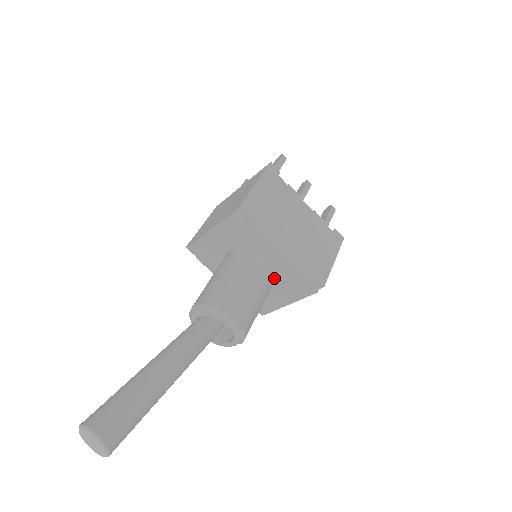
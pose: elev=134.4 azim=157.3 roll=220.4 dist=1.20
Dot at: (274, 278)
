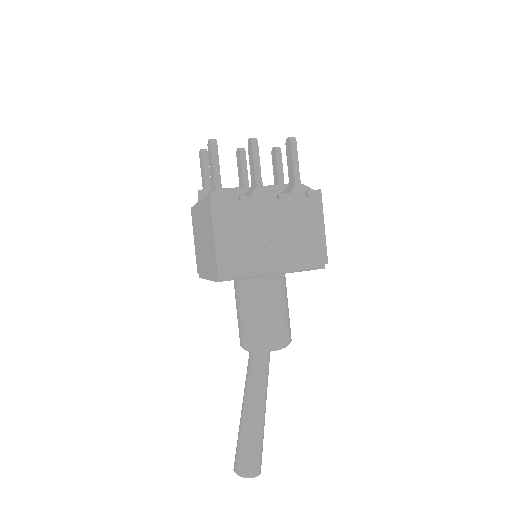
Dot at: (283, 274)
